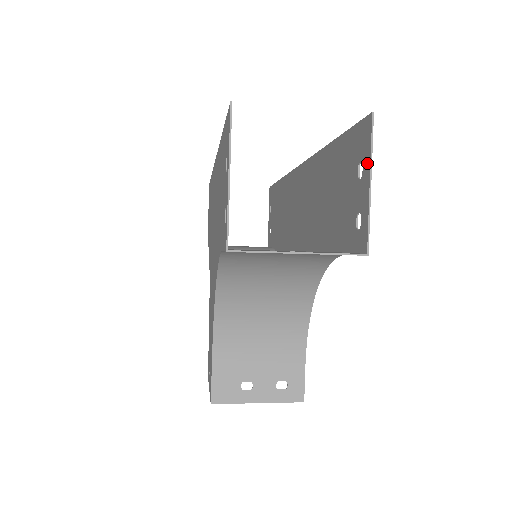
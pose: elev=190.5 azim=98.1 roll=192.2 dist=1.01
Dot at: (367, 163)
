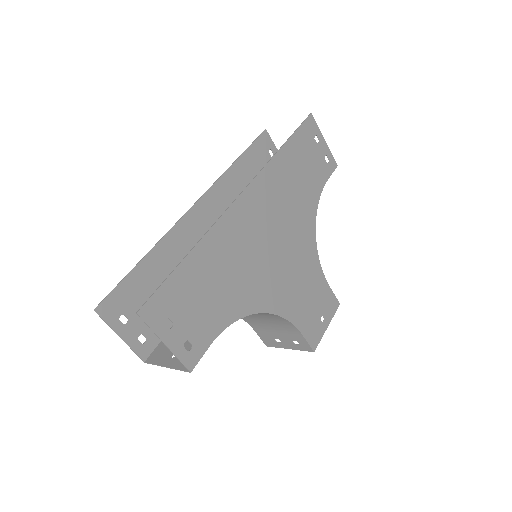
Dot at: (159, 331)
